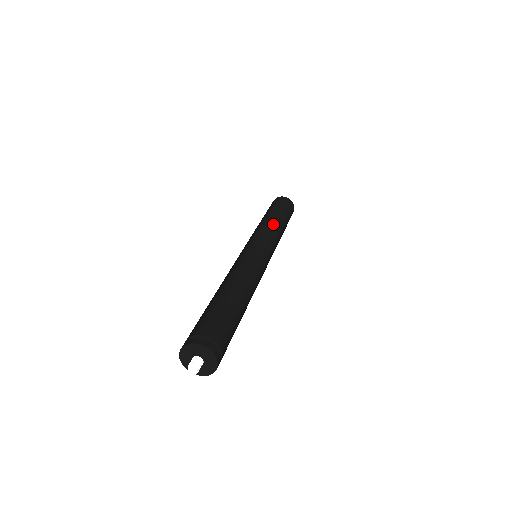
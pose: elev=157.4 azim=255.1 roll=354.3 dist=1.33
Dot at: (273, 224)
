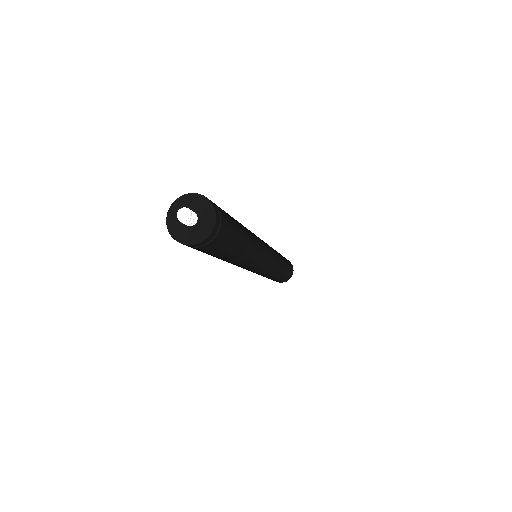
Dot at: occluded
